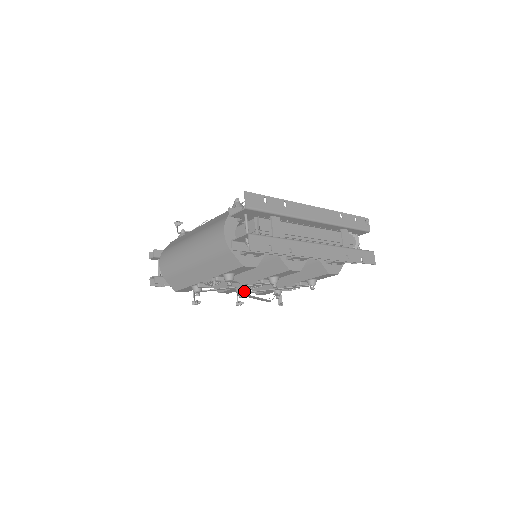
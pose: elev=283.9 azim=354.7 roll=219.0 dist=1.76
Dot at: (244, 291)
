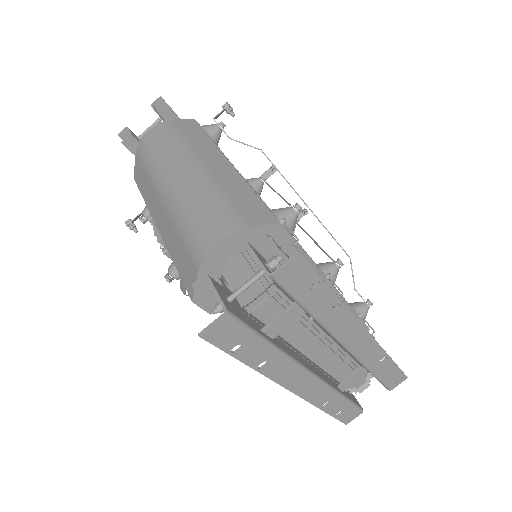
Dot at: (185, 290)
